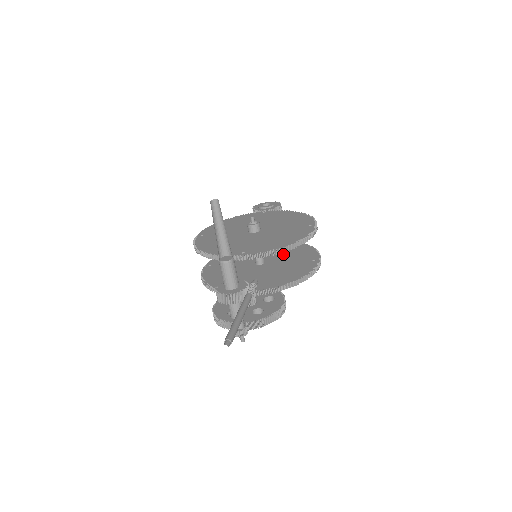
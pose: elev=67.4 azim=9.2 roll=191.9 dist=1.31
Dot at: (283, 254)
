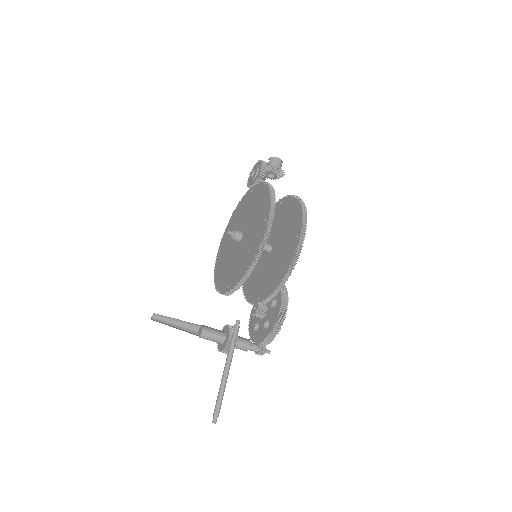
Dot at: (283, 227)
